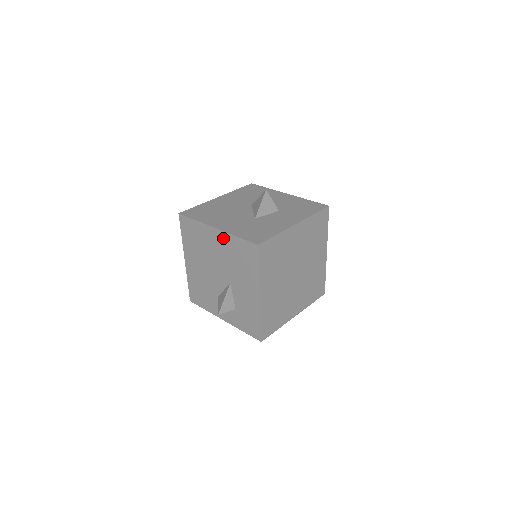
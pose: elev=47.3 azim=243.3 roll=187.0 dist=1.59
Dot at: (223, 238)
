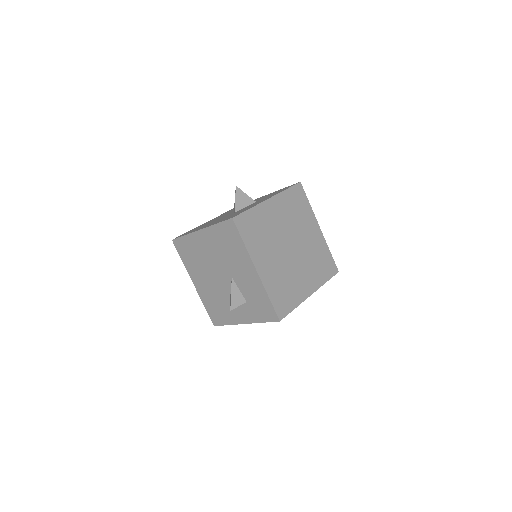
Dot at: (208, 235)
